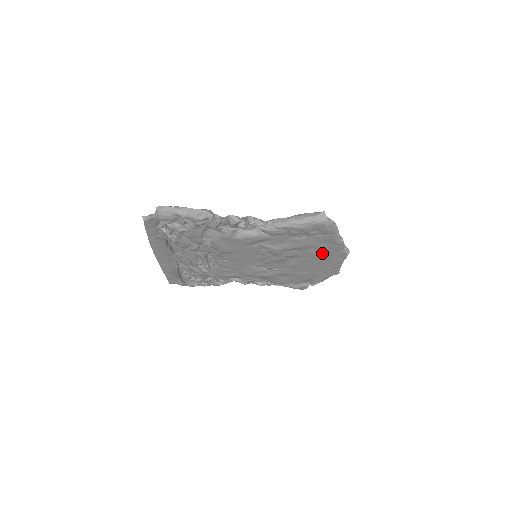
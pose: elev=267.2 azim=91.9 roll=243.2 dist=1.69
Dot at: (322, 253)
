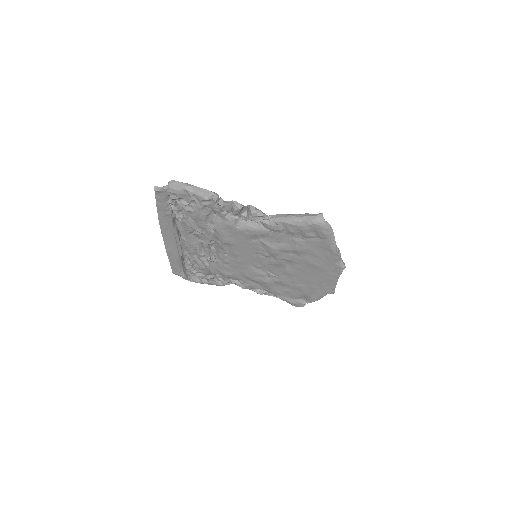
Dot at: (318, 262)
